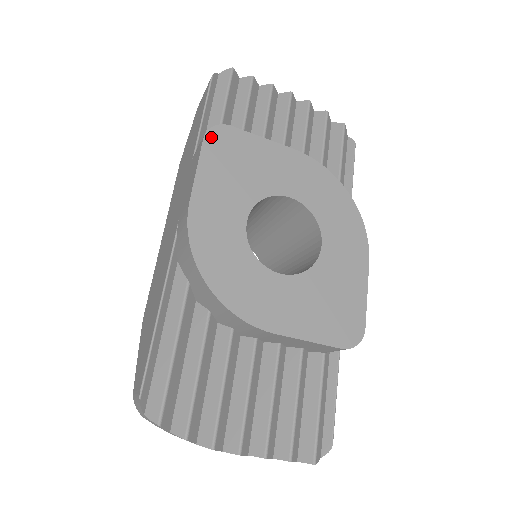
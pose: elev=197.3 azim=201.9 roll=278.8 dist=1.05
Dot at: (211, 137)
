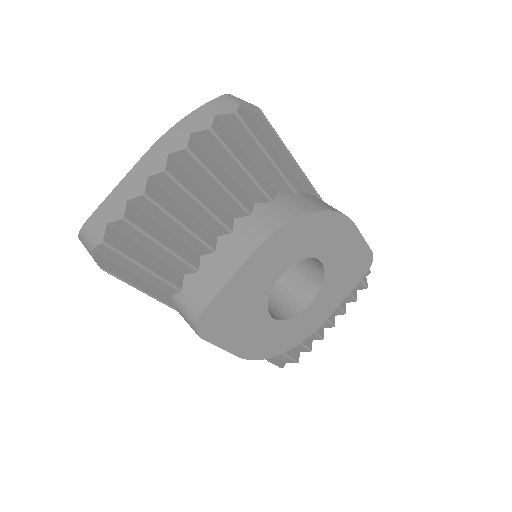
Dot at: (203, 332)
